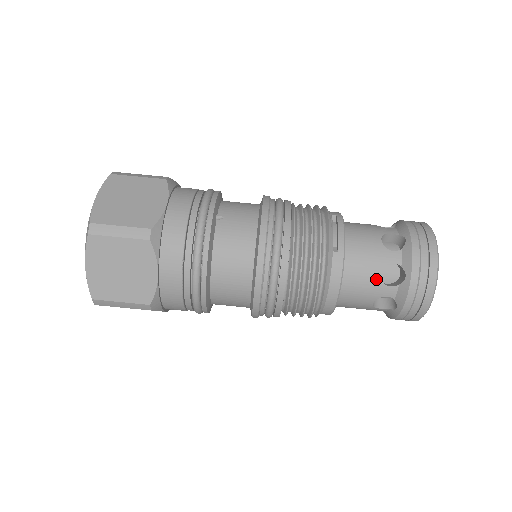
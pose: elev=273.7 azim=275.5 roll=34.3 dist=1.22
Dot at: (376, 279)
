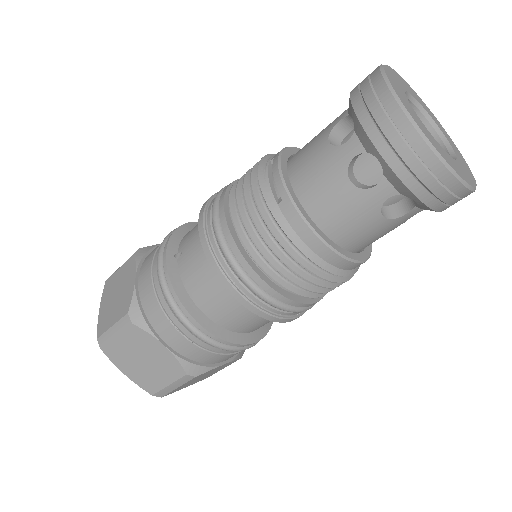
Dot at: (351, 192)
